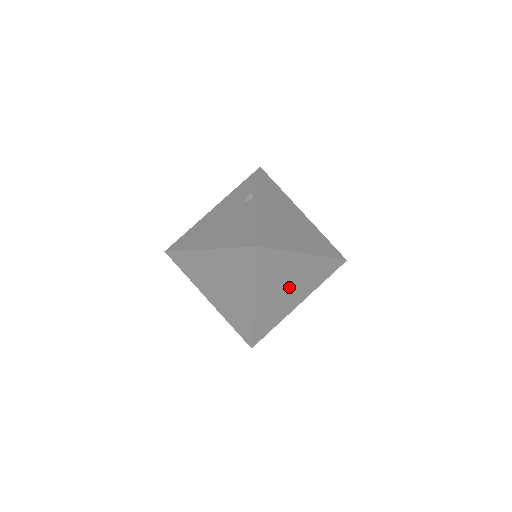
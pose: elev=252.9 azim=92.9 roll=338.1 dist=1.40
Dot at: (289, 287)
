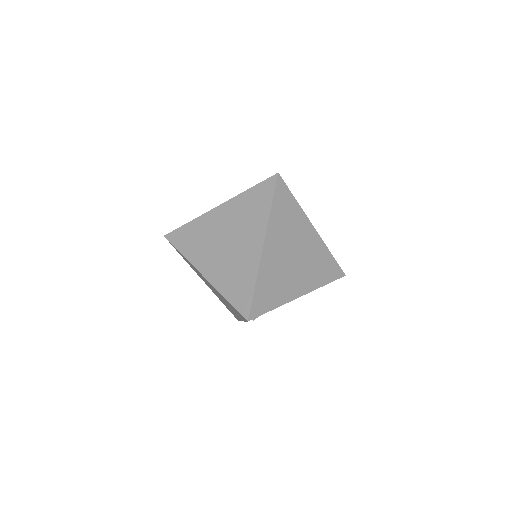
Dot at: (295, 257)
